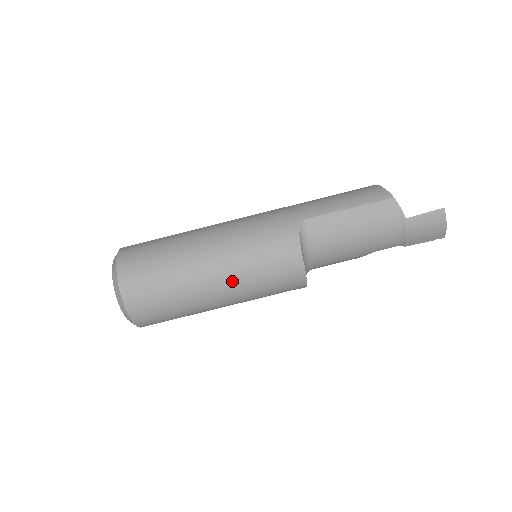
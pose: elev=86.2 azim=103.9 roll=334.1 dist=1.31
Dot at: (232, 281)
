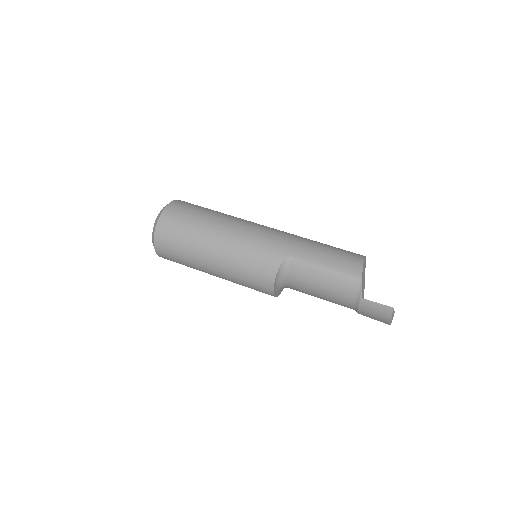
Dot at: (223, 268)
